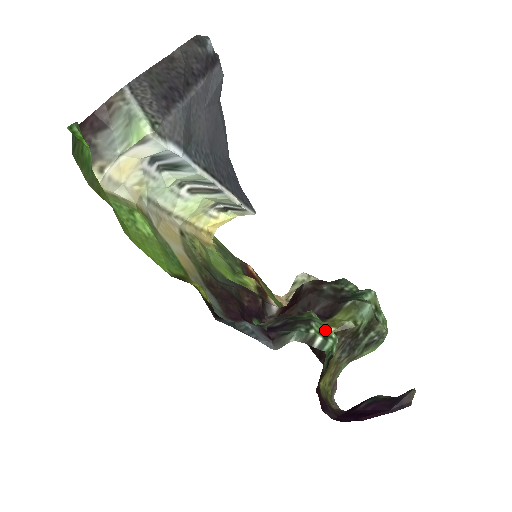
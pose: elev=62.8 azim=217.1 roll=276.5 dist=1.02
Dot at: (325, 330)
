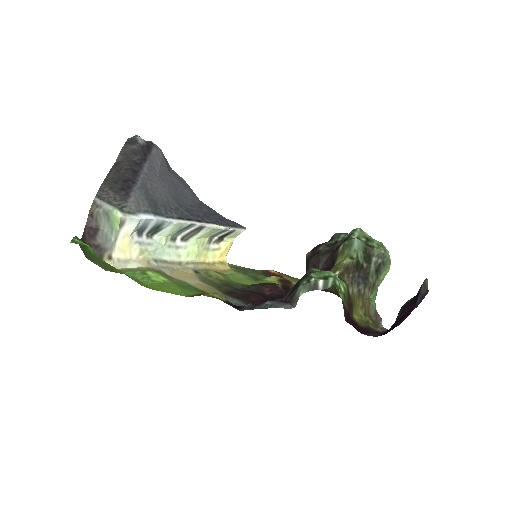
Dot at: (324, 274)
